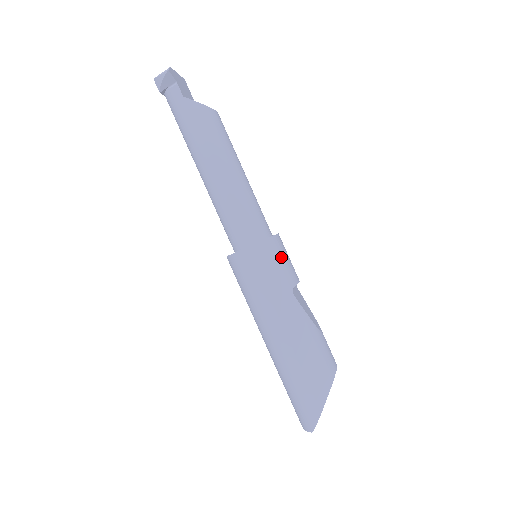
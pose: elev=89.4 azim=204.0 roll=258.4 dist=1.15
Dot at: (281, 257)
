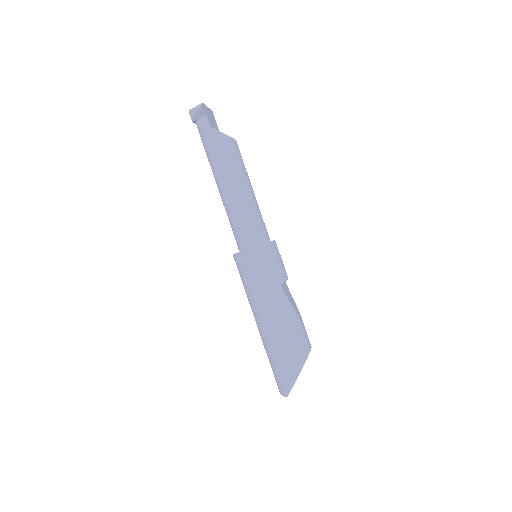
Dot at: (275, 259)
